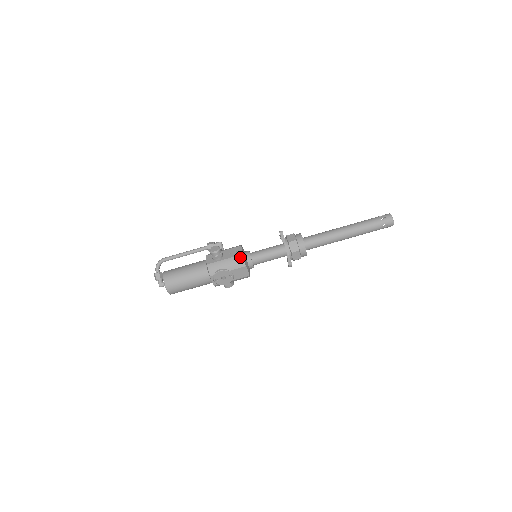
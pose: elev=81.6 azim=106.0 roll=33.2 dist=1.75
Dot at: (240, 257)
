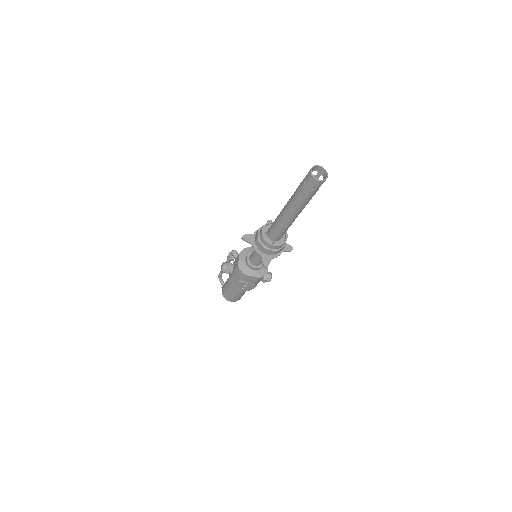
Dot at: (238, 268)
